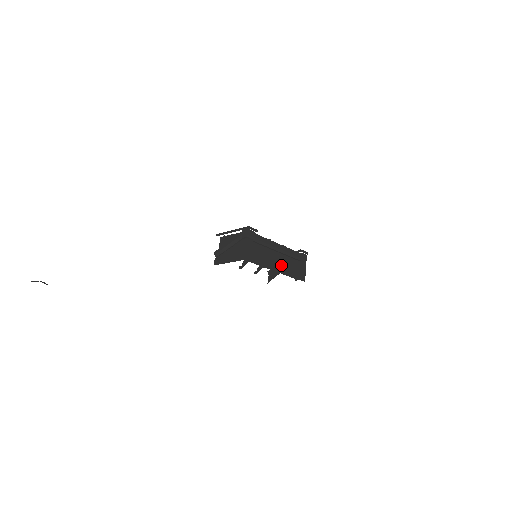
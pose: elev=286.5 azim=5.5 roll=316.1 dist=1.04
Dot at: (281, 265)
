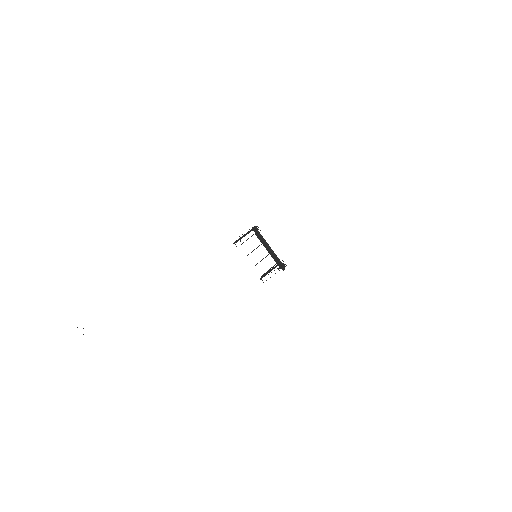
Dot at: (271, 253)
